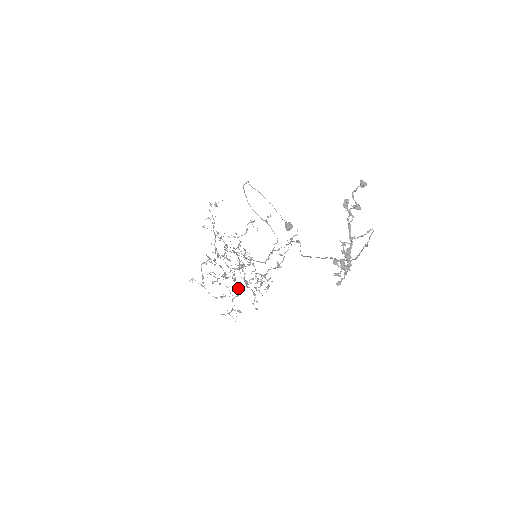
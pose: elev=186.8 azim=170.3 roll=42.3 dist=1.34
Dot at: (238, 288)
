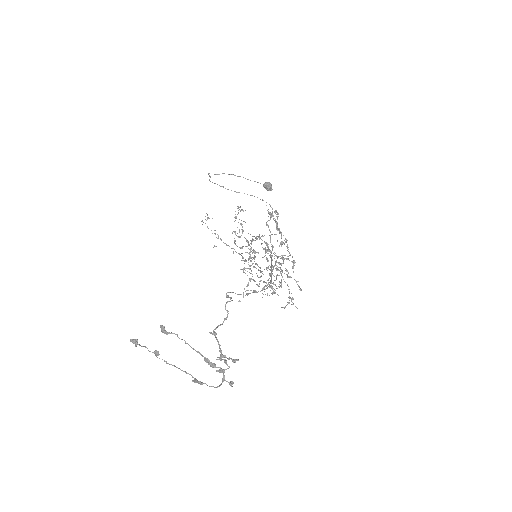
Dot at: (276, 279)
